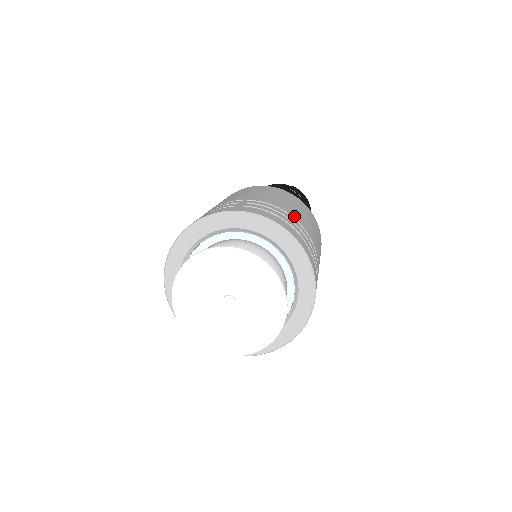
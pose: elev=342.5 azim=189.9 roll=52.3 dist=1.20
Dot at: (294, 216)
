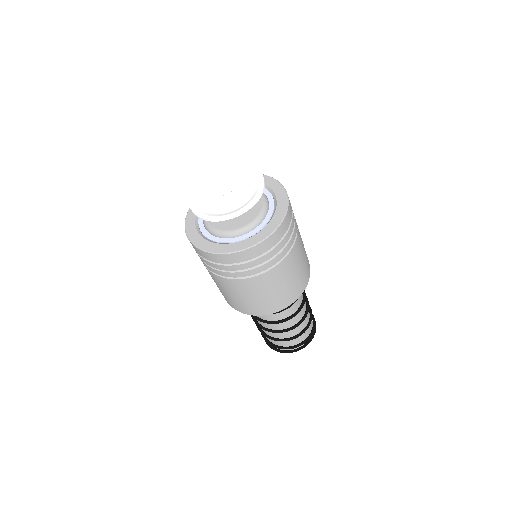
Dot at: occluded
